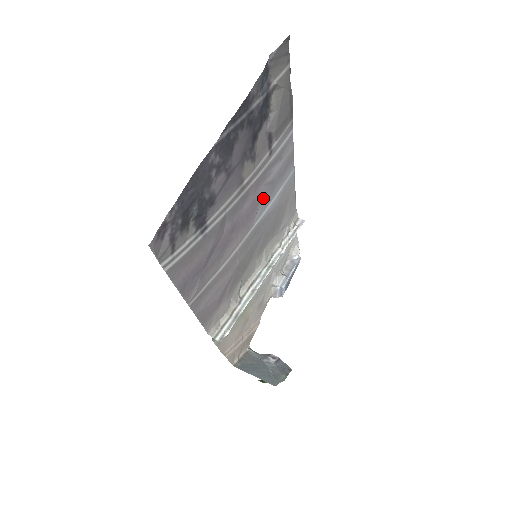
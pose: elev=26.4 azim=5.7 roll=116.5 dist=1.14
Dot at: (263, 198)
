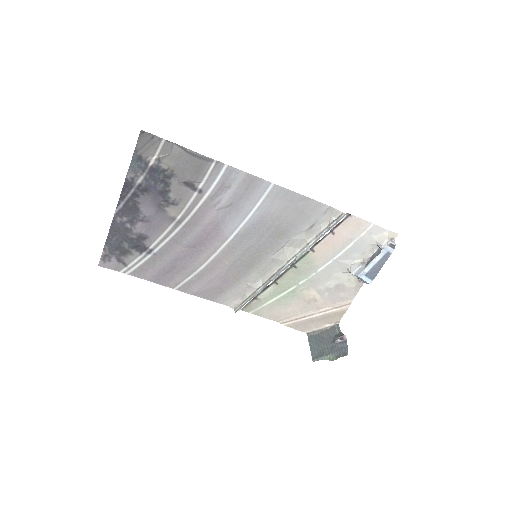
Dot at: (226, 218)
